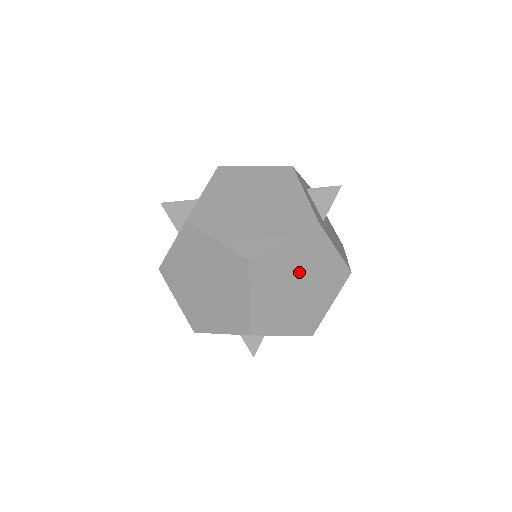
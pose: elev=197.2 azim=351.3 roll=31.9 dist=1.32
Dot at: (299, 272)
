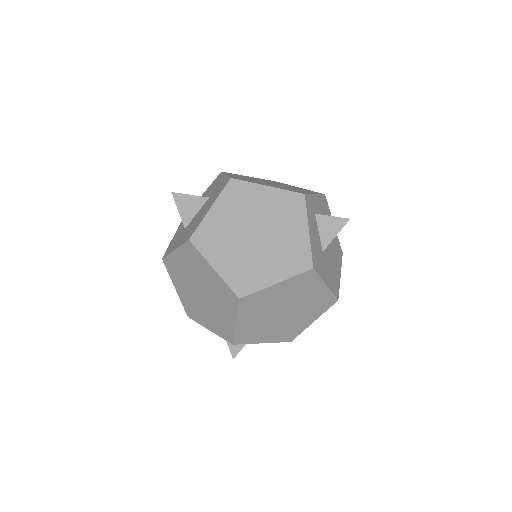
Dot at: (286, 303)
